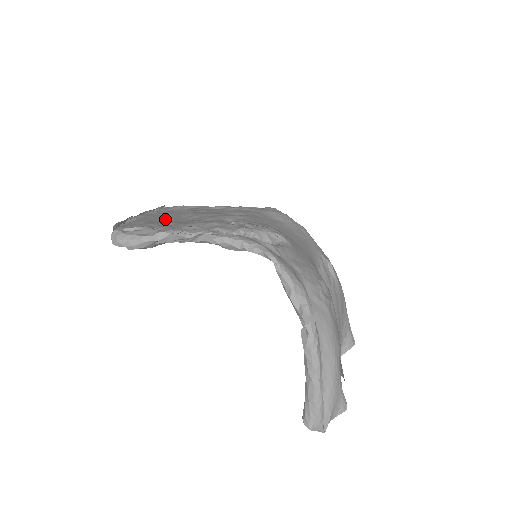
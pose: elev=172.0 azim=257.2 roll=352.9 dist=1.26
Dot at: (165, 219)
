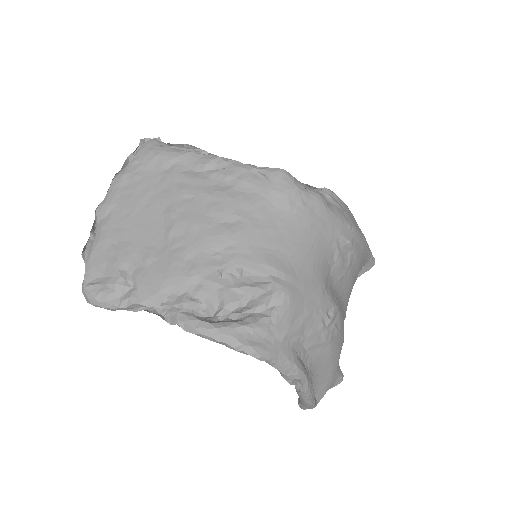
Dot at: (140, 228)
